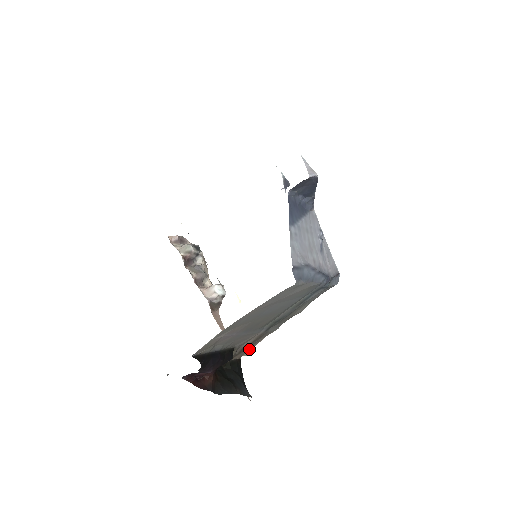
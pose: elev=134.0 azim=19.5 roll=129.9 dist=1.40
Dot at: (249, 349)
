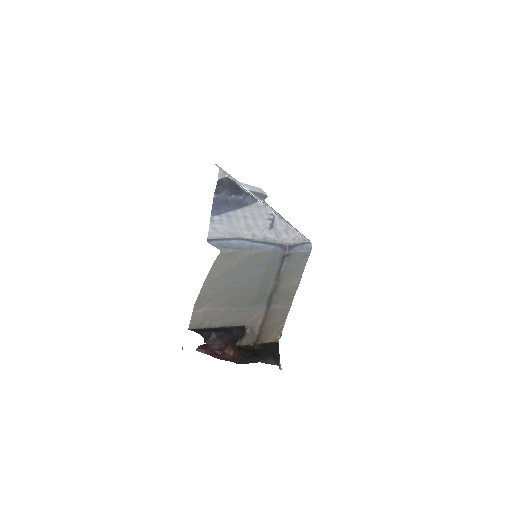
Dot at: (279, 331)
